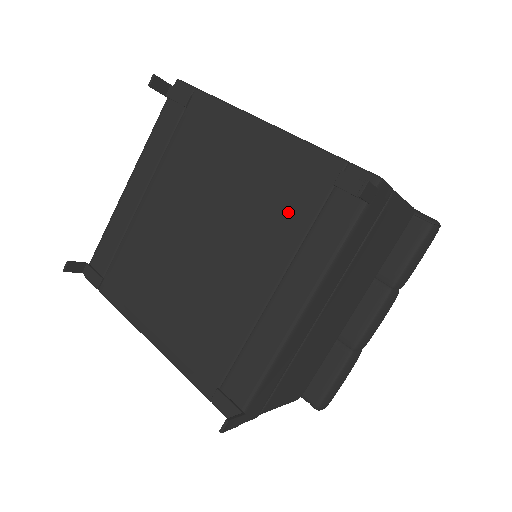
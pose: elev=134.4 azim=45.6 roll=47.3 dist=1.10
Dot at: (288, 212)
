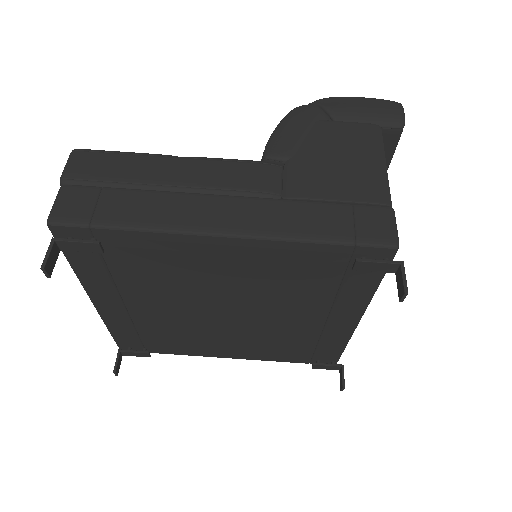
Dot at: (308, 285)
